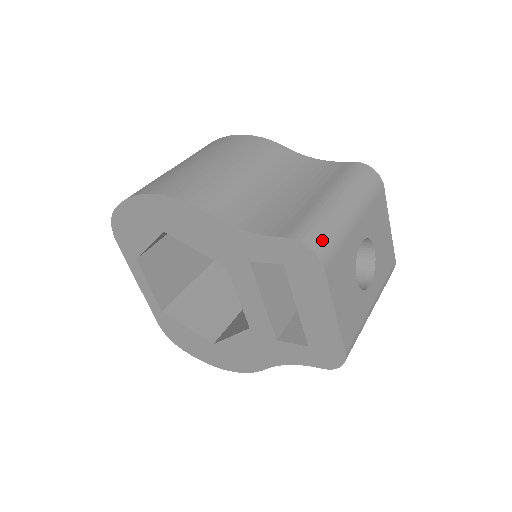
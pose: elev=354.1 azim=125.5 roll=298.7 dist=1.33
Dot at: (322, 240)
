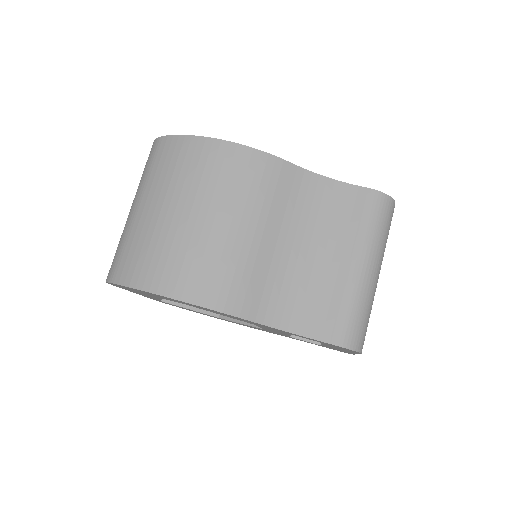
Dot at: (361, 333)
